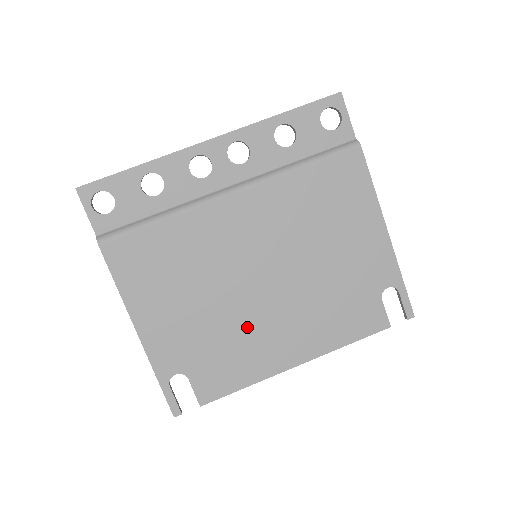
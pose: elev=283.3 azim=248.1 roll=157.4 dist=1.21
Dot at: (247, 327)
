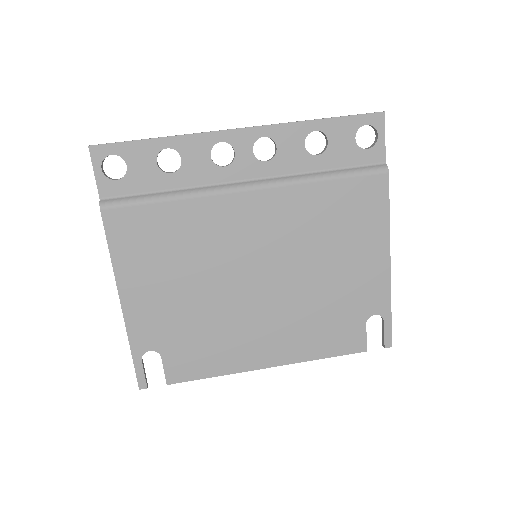
Dot at: (230, 322)
